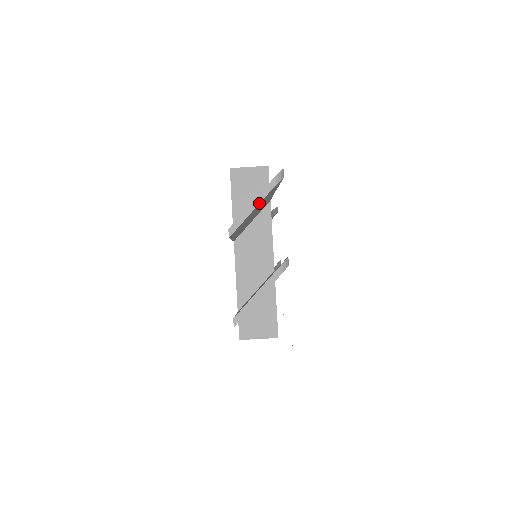
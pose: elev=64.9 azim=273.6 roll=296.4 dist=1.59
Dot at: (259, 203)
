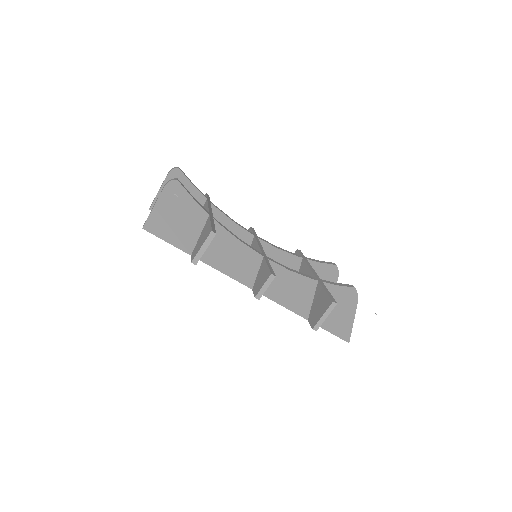
Dot at: (162, 184)
